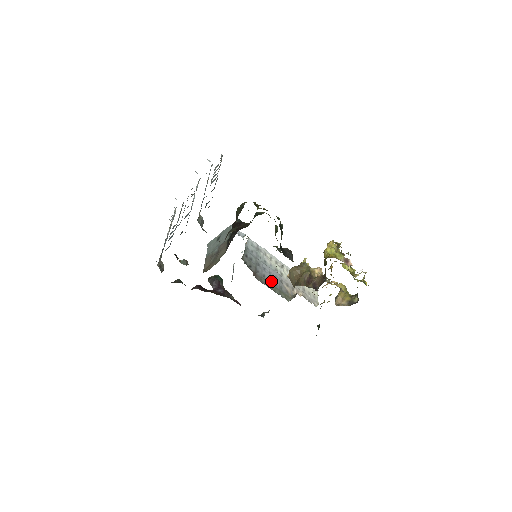
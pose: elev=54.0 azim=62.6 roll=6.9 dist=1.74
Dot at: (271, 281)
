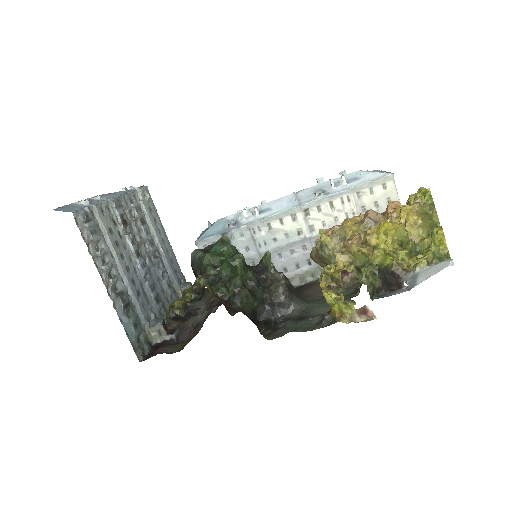
Dot at: (300, 266)
